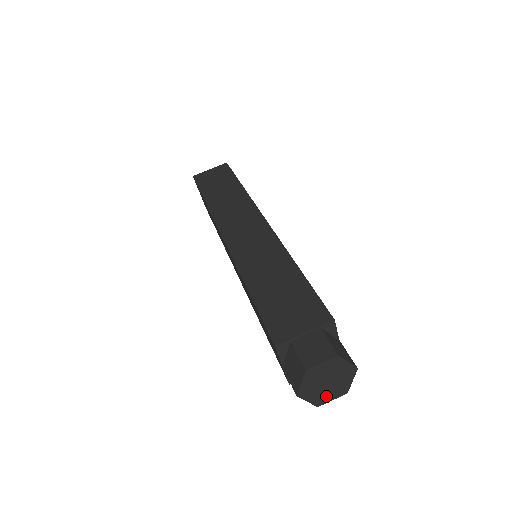
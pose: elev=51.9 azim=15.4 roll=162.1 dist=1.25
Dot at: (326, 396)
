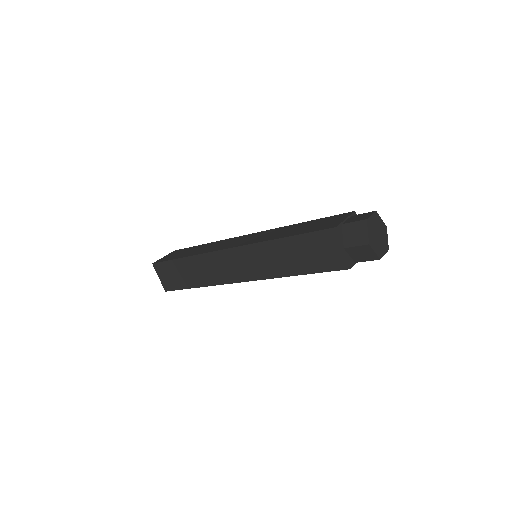
Dot at: (381, 249)
